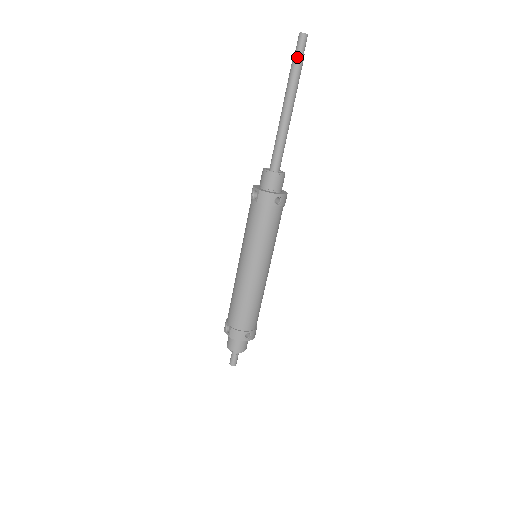
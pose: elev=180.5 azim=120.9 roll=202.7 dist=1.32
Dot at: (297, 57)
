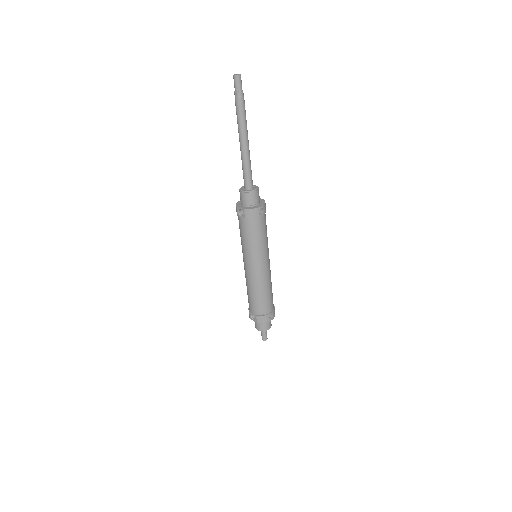
Dot at: (238, 96)
